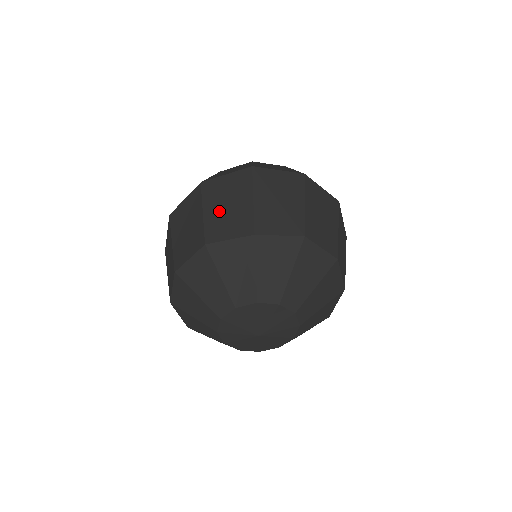
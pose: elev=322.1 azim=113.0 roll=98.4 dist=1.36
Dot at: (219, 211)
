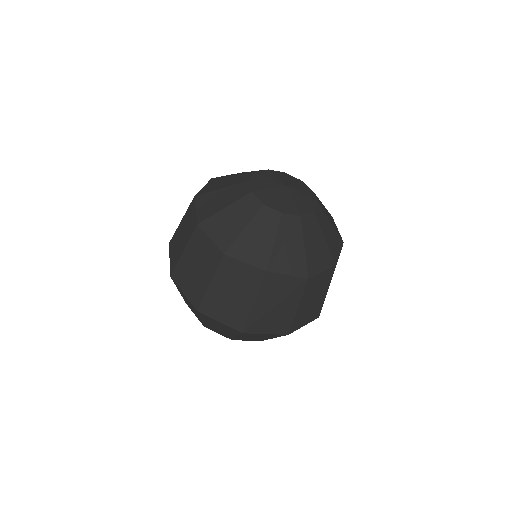
Dot at: occluded
